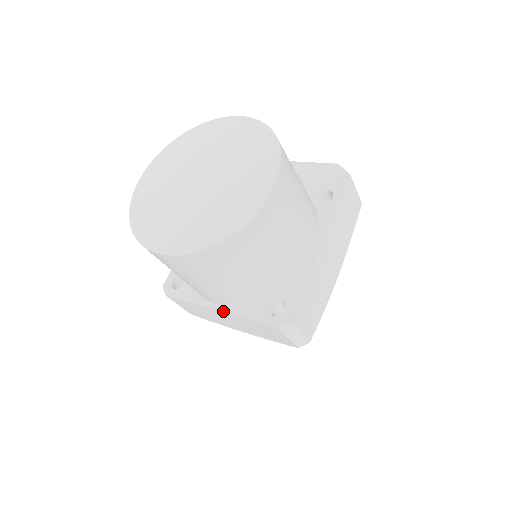
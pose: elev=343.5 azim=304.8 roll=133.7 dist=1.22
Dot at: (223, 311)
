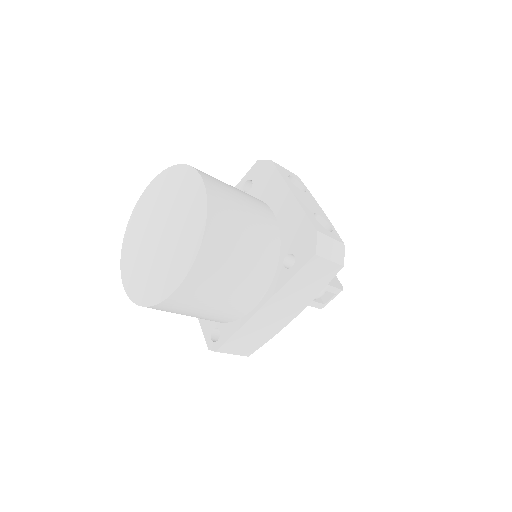
Dot at: occluded
